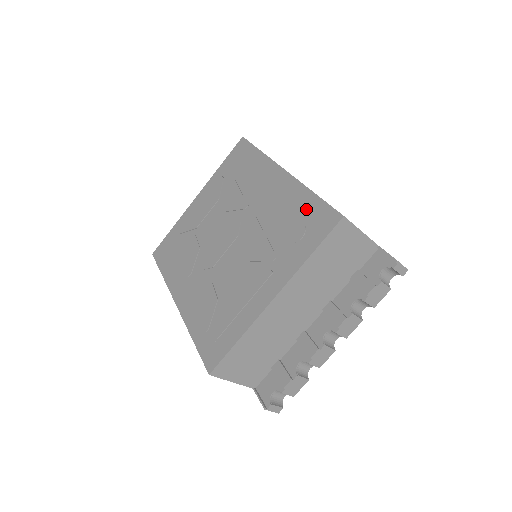
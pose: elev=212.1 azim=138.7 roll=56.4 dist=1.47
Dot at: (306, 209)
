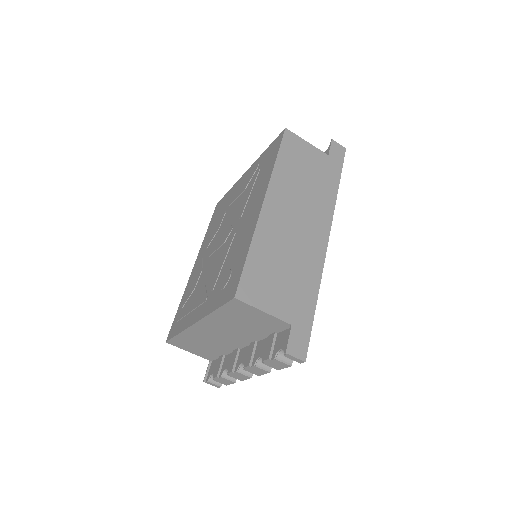
Dot at: (238, 263)
